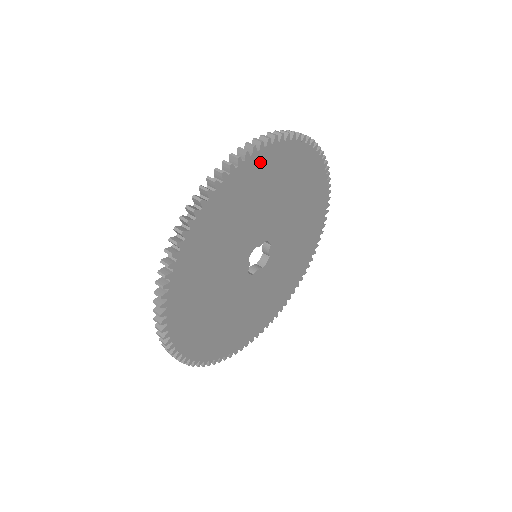
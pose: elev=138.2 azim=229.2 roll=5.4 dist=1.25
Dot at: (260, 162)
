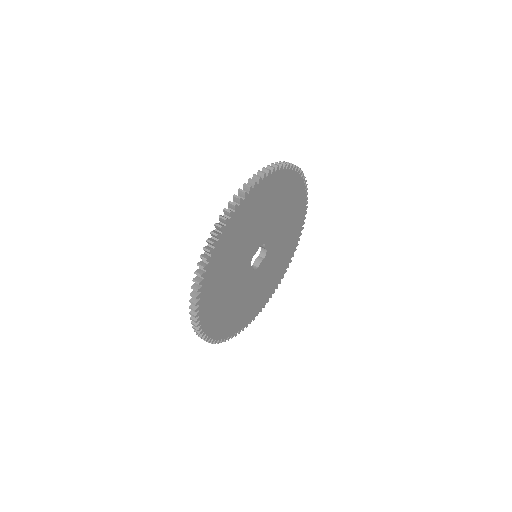
Dot at: (234, 221)
